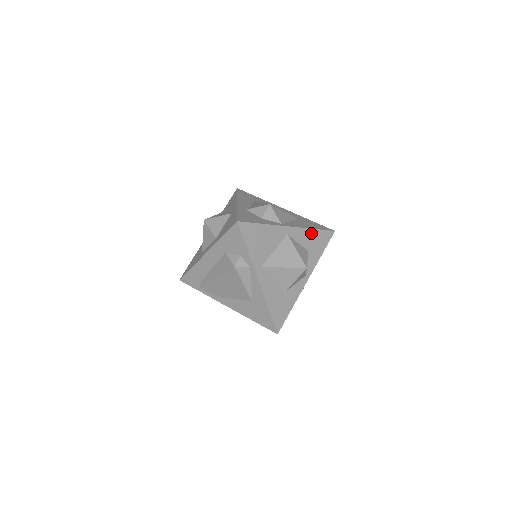
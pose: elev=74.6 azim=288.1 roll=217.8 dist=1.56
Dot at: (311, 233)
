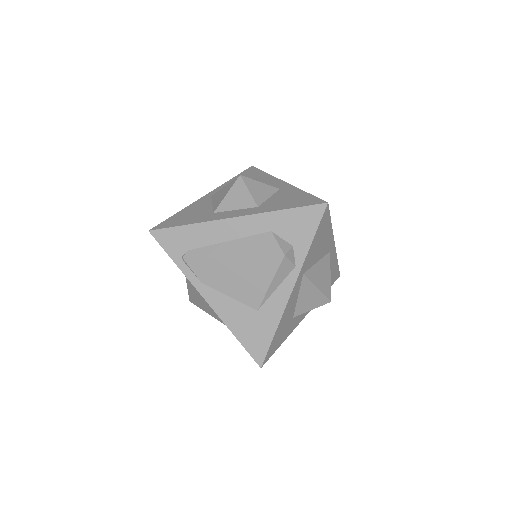
Dot at: (335, 264)
